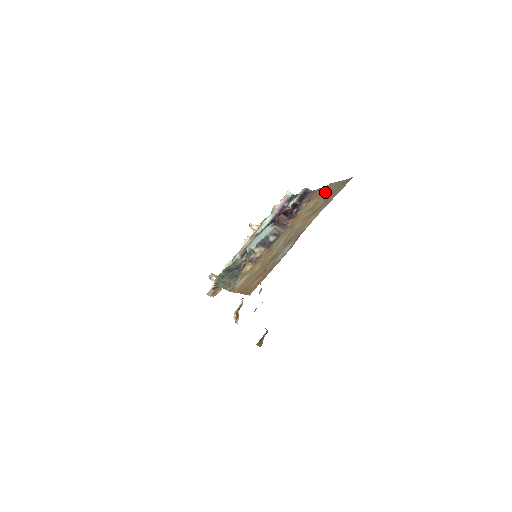
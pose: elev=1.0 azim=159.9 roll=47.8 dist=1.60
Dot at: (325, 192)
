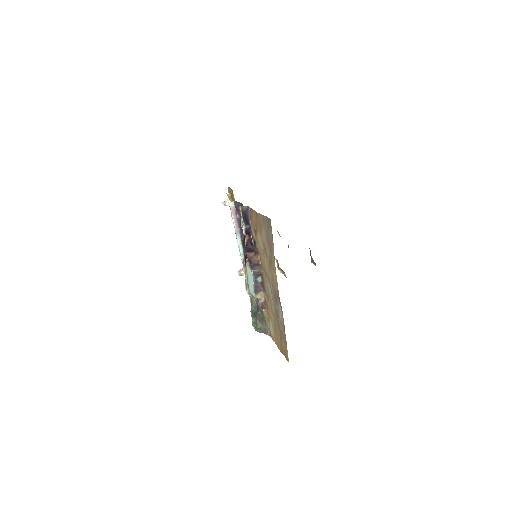
Dot at: (261, 229)
